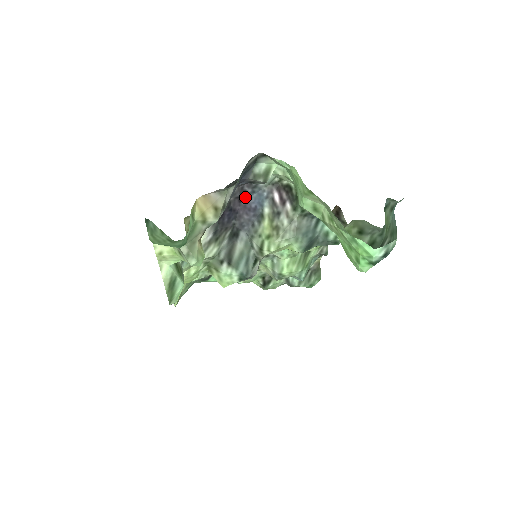
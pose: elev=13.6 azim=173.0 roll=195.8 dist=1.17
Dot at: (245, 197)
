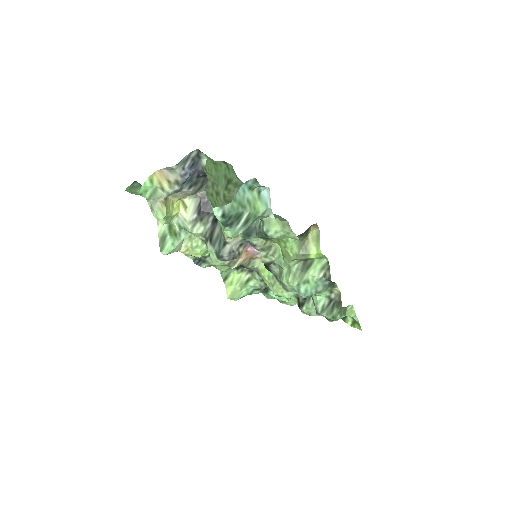
Dot at: occluded
